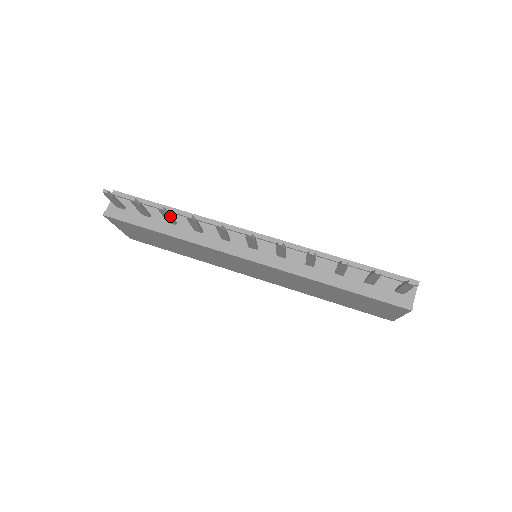
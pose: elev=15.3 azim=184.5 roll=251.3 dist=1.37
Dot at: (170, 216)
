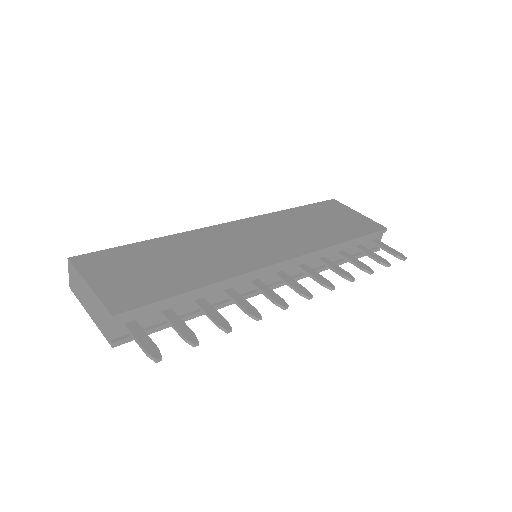
Dot at: (219, 315)
